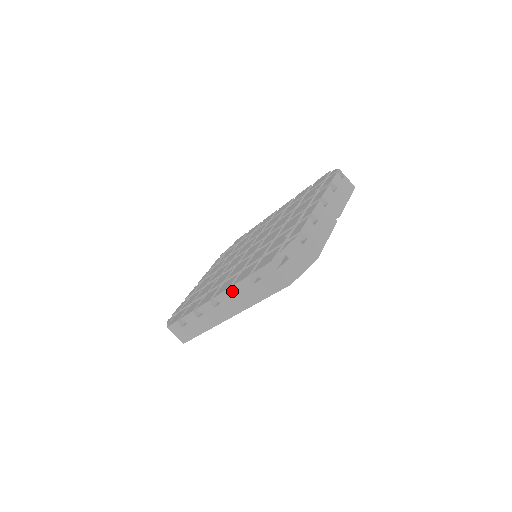
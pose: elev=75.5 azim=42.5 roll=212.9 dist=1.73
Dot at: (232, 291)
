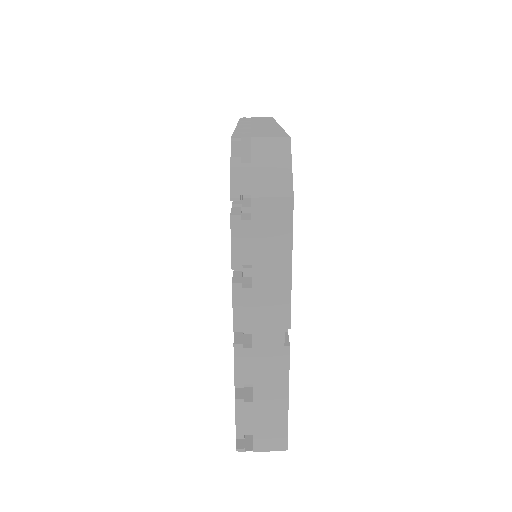
Dot at: occluded
